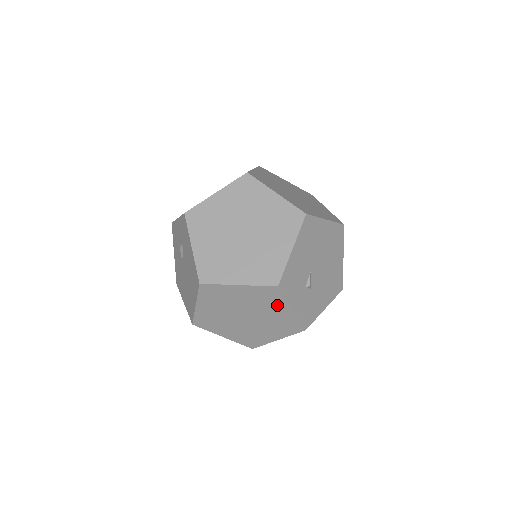
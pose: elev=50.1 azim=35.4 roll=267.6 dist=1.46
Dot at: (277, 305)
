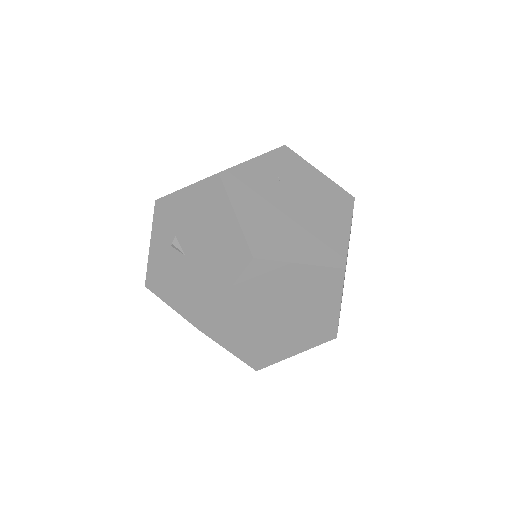
Dot at: (304, 172)
